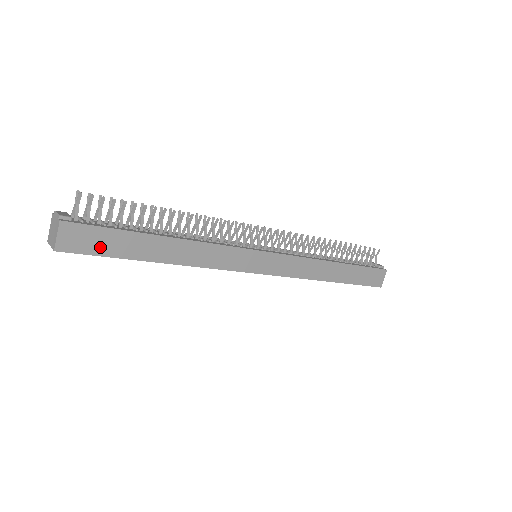
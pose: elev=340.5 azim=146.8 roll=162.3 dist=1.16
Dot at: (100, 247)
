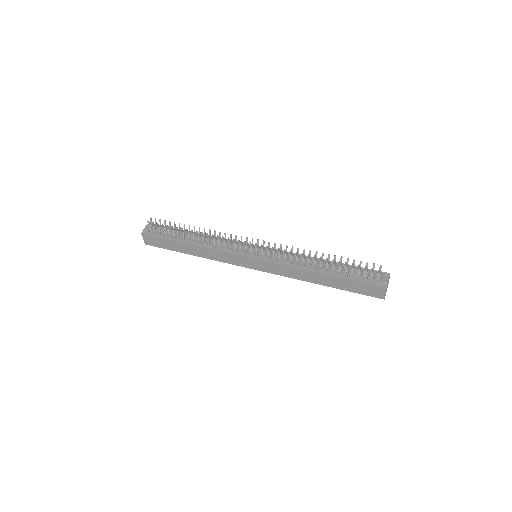
Dot at: (161, 245)
